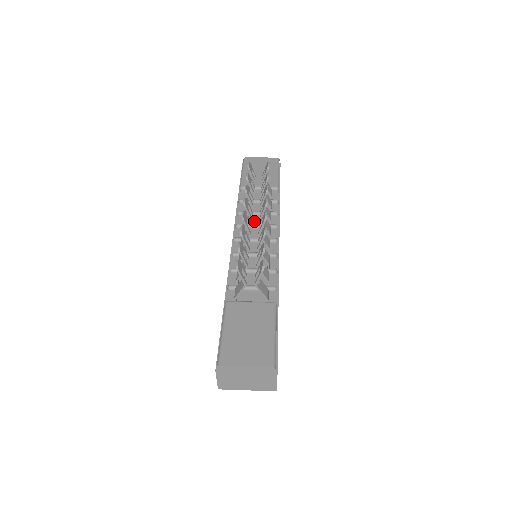
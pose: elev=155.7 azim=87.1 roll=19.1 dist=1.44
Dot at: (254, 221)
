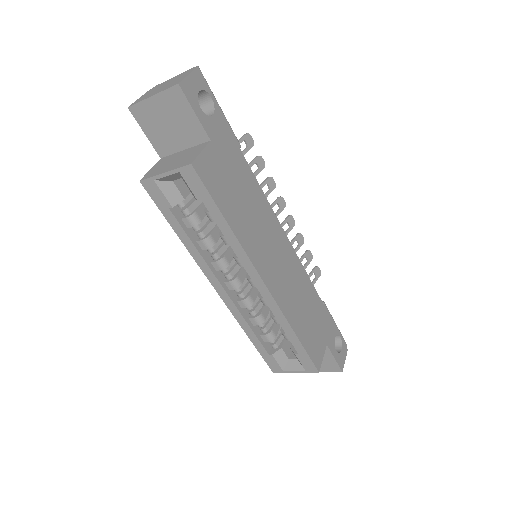
Dot at: occluded
